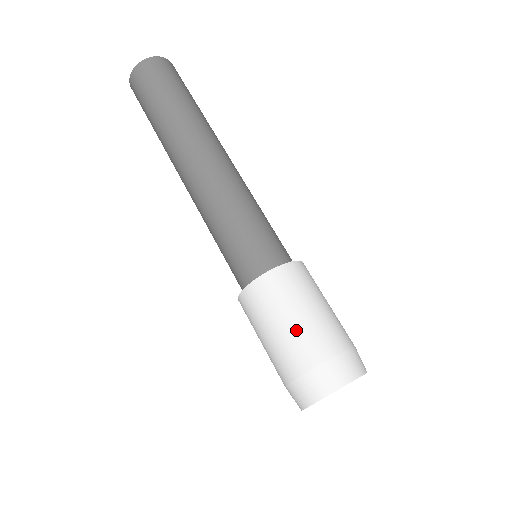
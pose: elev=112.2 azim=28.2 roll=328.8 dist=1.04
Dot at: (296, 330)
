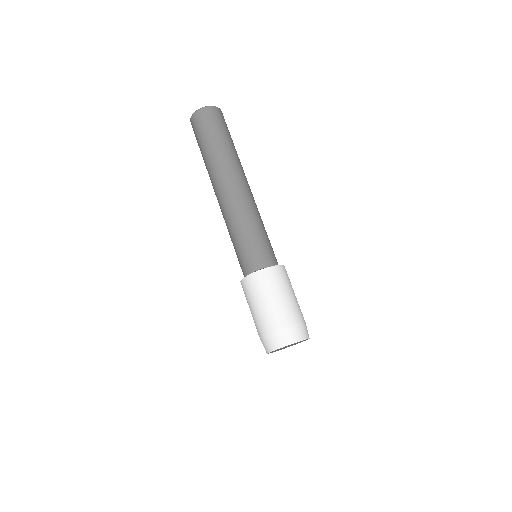
Dot at: (254, 315)
